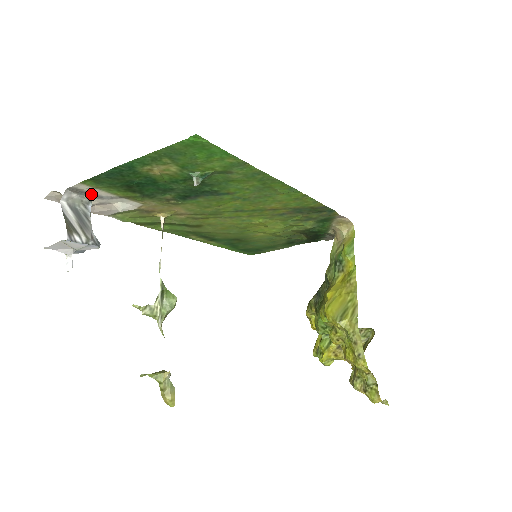
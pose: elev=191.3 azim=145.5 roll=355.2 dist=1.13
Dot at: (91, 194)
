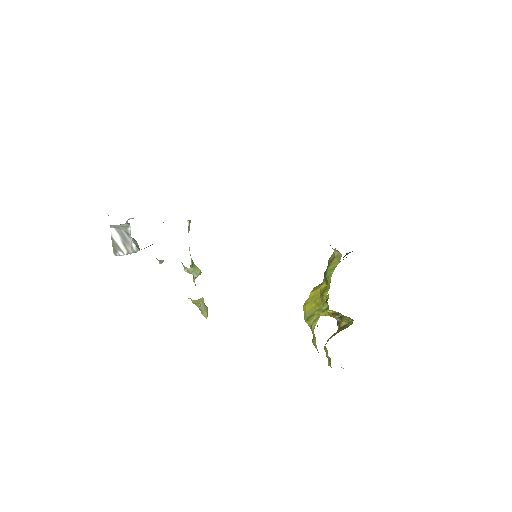
Dot at: (127, 224)
